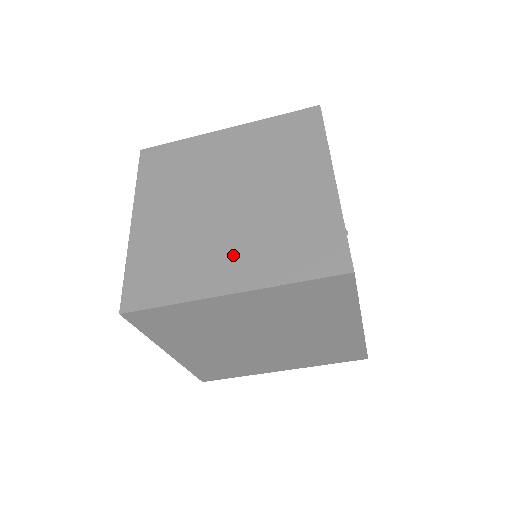
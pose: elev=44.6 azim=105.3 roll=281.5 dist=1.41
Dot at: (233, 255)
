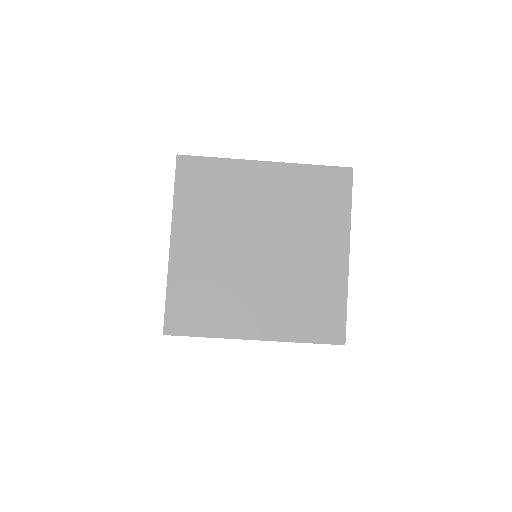
Dot at: (260, 306)
